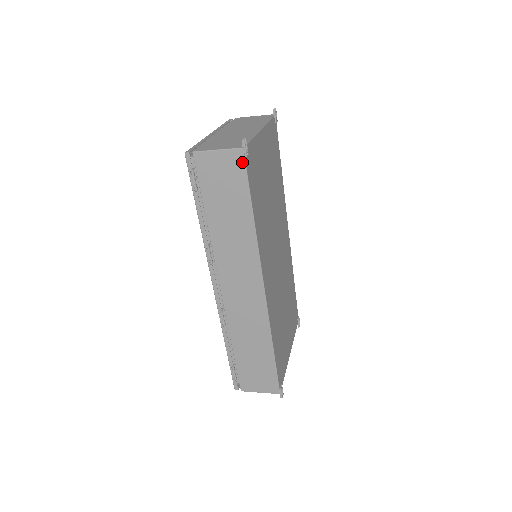
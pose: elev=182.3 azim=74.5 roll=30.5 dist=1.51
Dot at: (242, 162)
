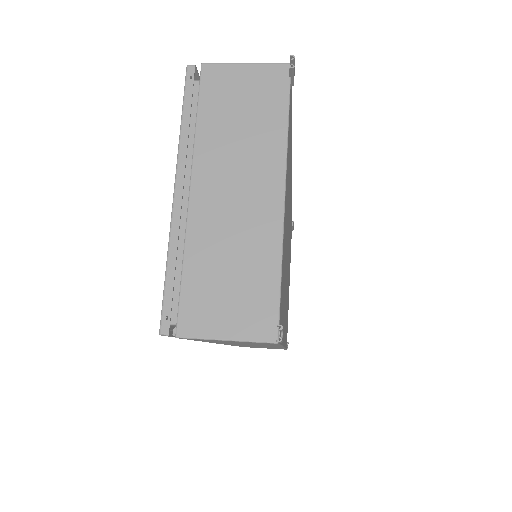
Dot at: occluded
